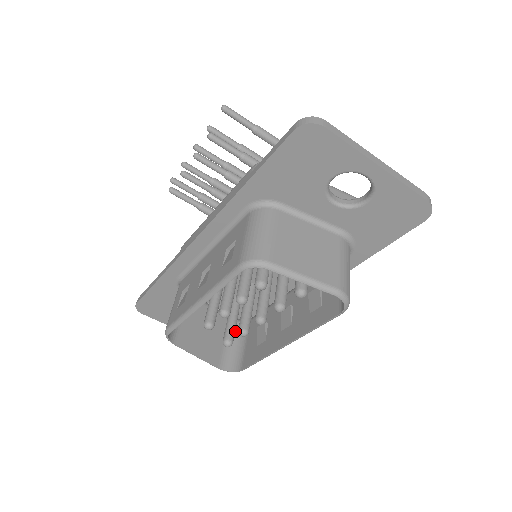
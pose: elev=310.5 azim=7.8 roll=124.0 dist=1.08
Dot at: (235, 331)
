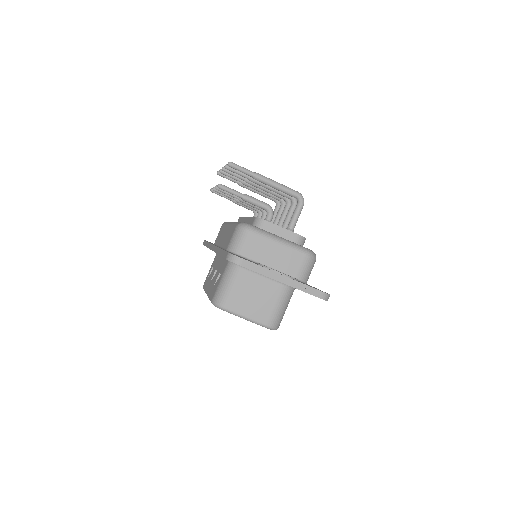
Dot at: occluded
